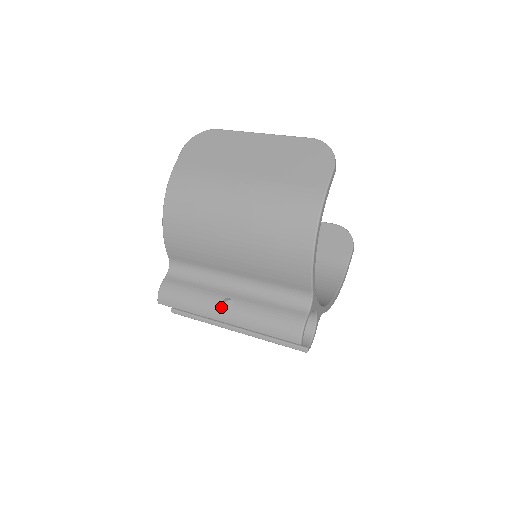
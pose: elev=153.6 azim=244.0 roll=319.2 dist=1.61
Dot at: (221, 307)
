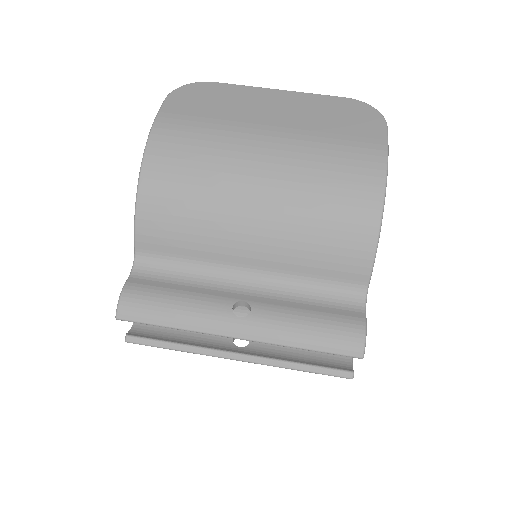
Dot at: (233, 314)
